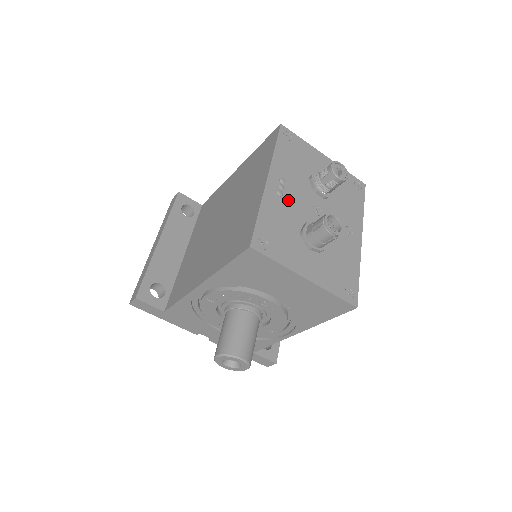
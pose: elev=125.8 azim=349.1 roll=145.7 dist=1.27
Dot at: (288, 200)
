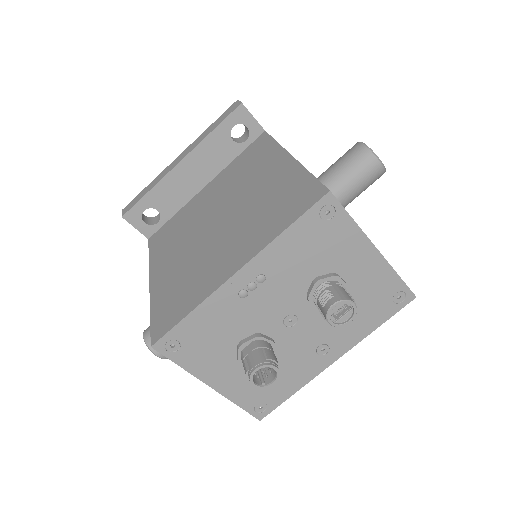
Dot at: (251, 303)
